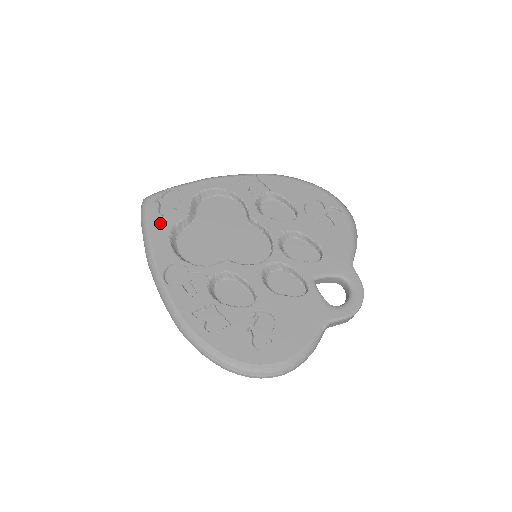
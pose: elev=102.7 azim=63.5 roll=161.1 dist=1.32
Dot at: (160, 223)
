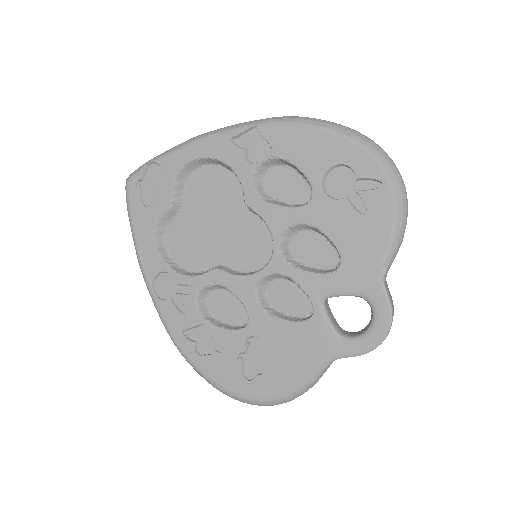
Dot at: (143, 218)
